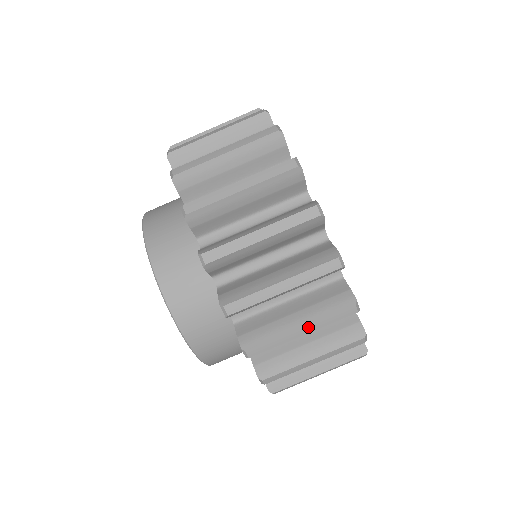
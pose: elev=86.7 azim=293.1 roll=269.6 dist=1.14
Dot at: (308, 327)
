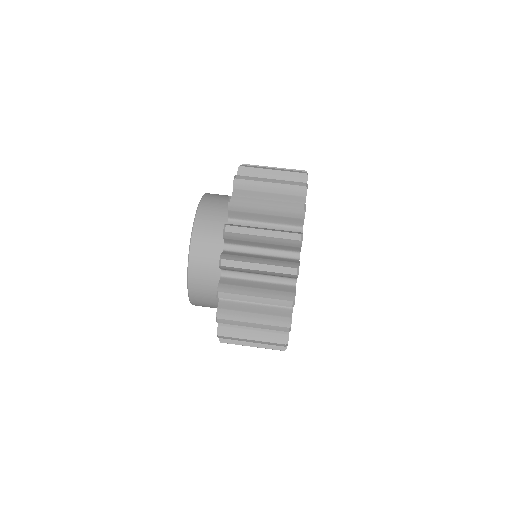
Dot at: (257, 325)
